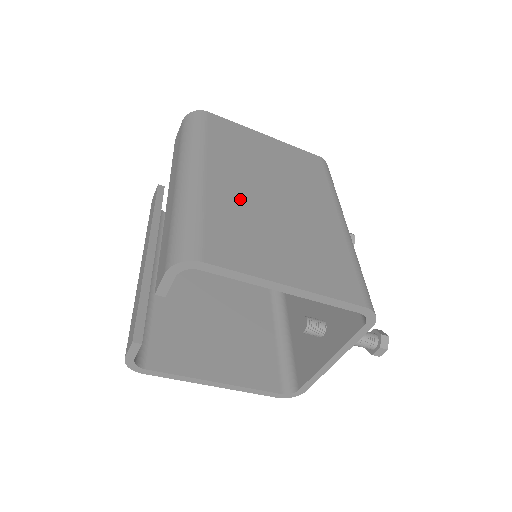
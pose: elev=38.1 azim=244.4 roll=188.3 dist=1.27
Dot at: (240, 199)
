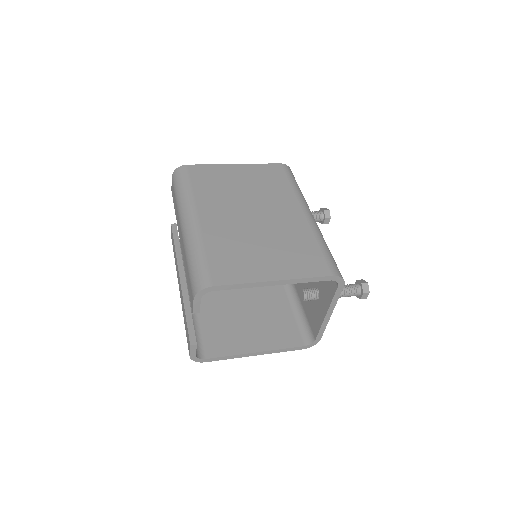
Dot at: (227, 229)
